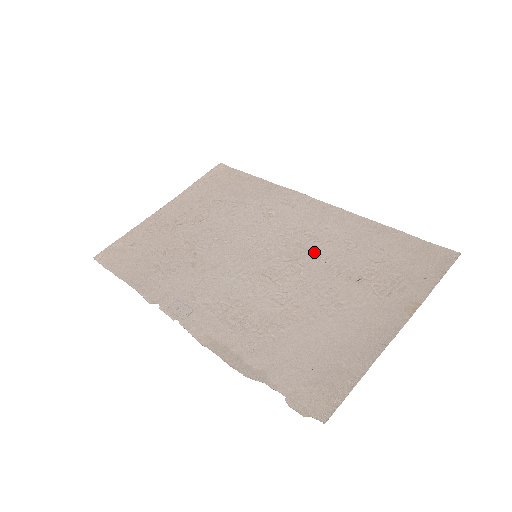
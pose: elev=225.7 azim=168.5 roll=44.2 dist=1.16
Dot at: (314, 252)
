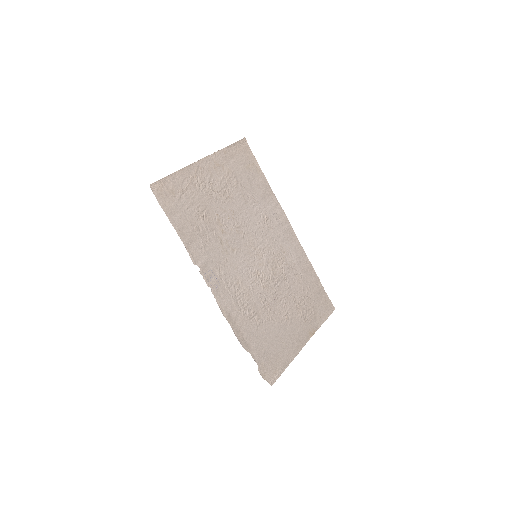
Dot at: (283, 271)
